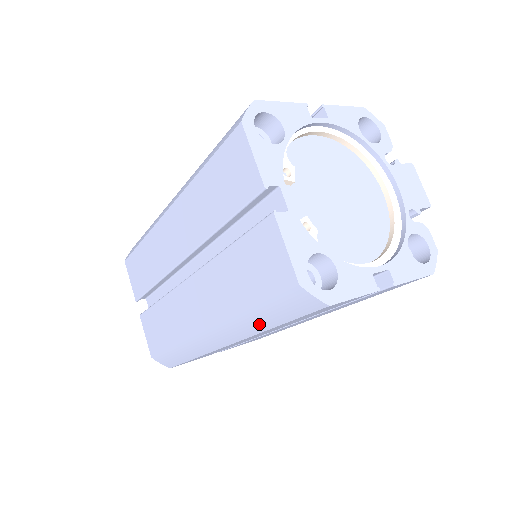
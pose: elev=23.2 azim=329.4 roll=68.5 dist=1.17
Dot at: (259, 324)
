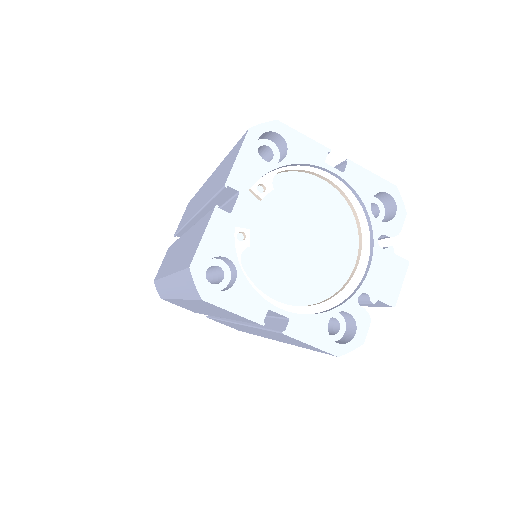
Dot at: (182, 290)
